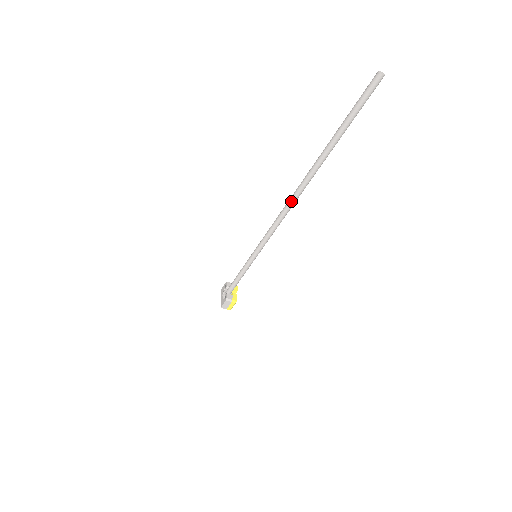
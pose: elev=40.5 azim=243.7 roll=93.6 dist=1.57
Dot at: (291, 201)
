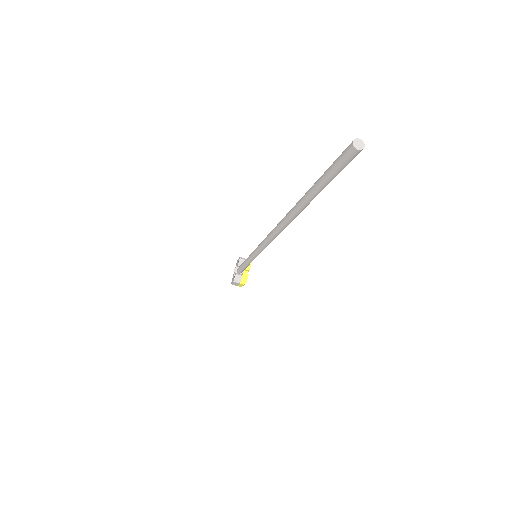
Dot at: (275, 231)
